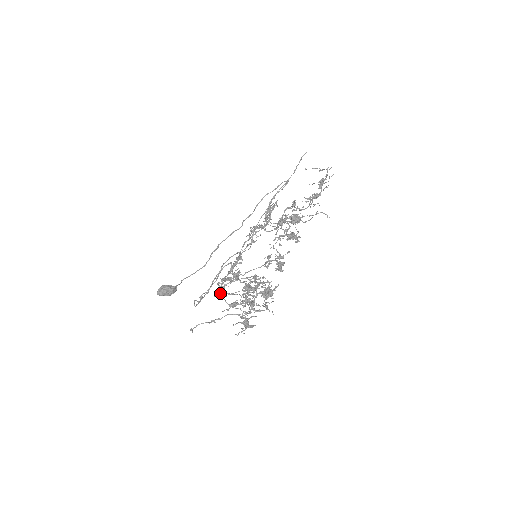
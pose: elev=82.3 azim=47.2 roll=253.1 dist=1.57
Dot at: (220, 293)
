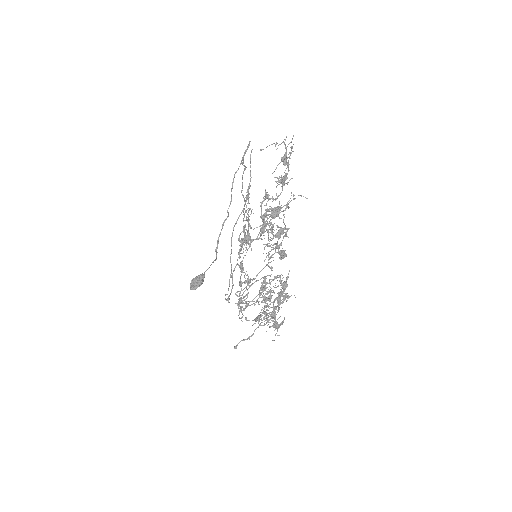
Dot at: (242, 310)
